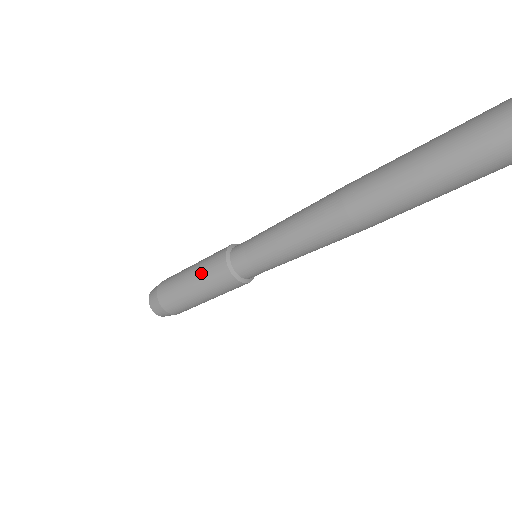
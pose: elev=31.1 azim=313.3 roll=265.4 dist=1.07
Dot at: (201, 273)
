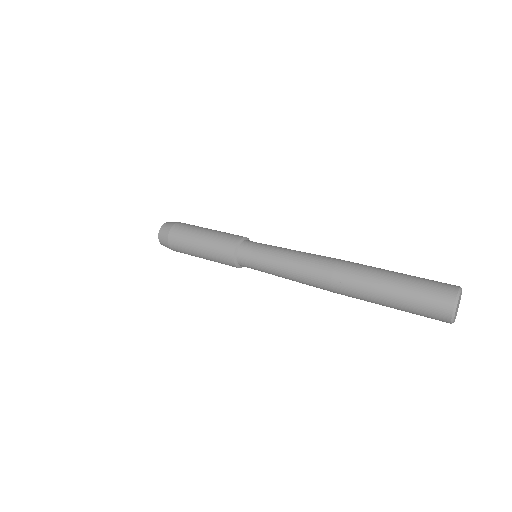
Dot at: (211, 252)
